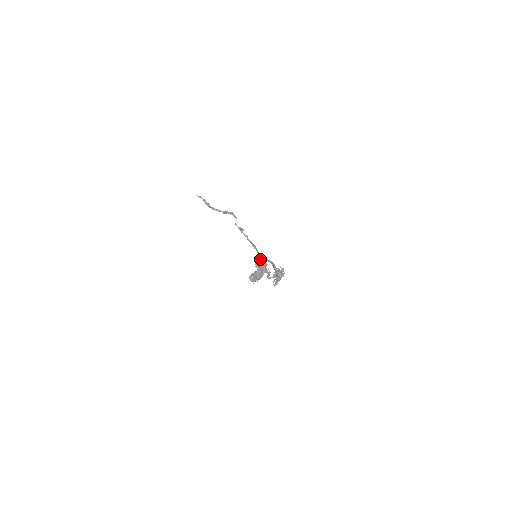
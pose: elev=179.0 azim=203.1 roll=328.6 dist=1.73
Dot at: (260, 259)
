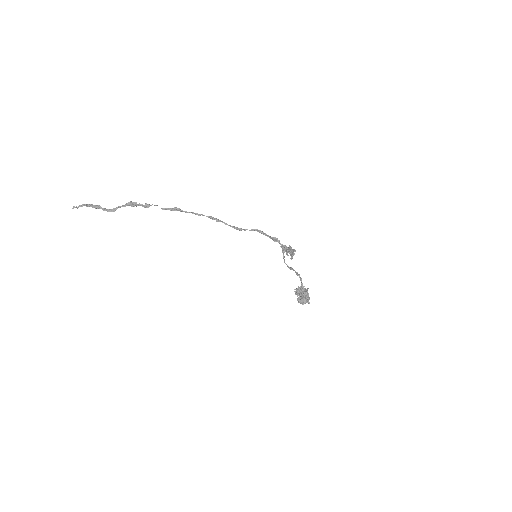
Dot at: (298, 293)
